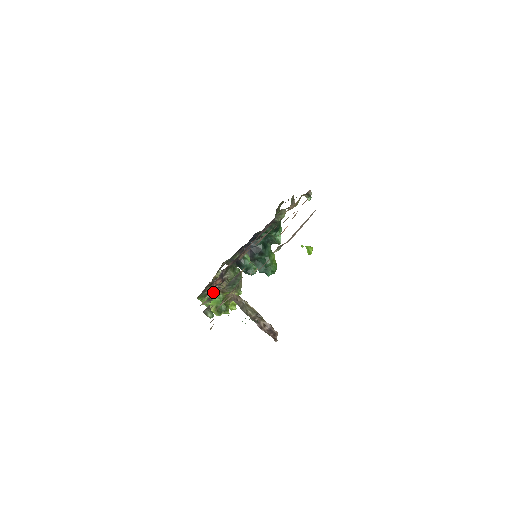
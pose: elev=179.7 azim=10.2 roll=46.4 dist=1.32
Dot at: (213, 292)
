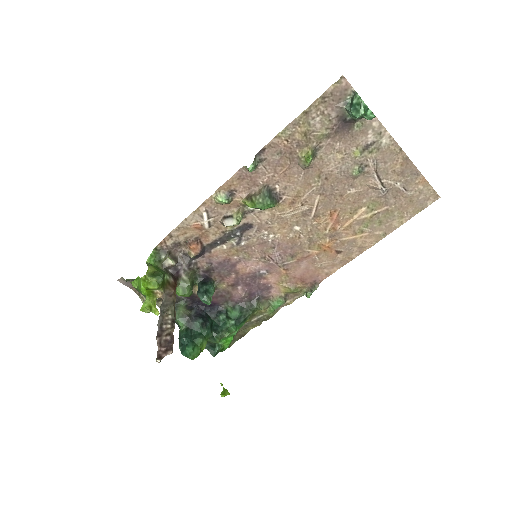
Dot at: (162, 269)
